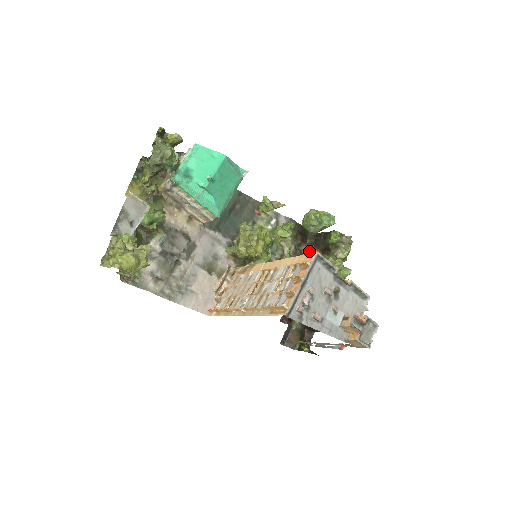
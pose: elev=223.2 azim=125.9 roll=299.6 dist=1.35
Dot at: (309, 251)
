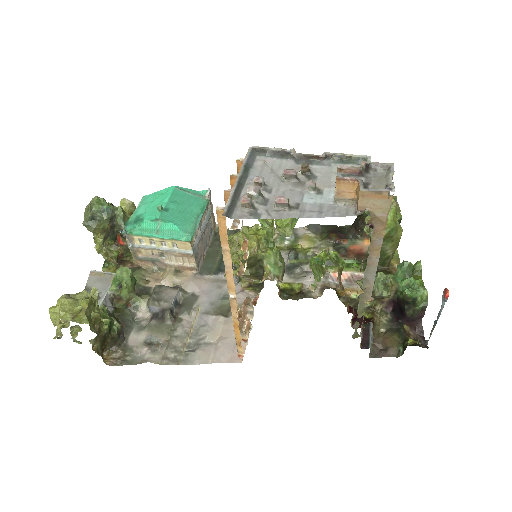
Dot at: (357, 244)
